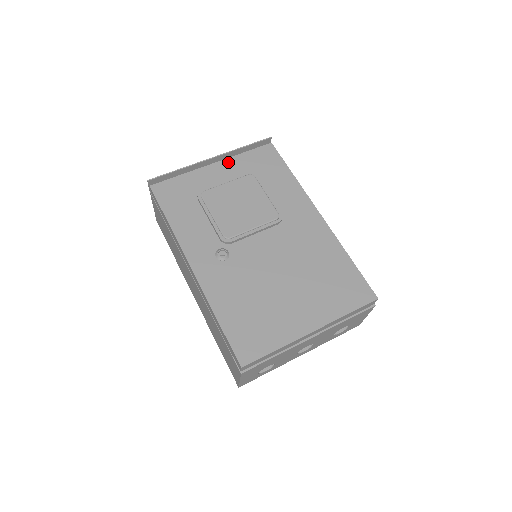
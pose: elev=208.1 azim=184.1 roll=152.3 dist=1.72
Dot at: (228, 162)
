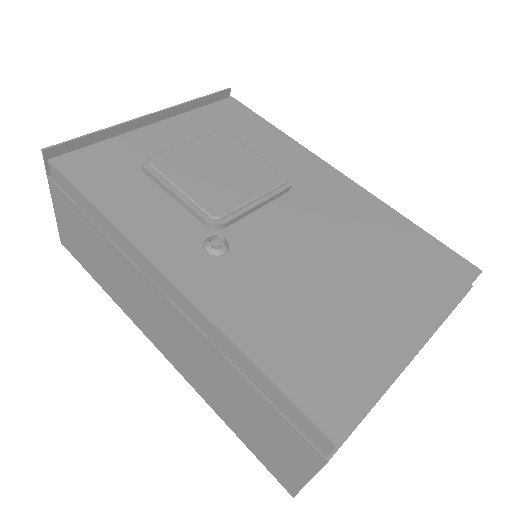
Dot at: (176, 121)
